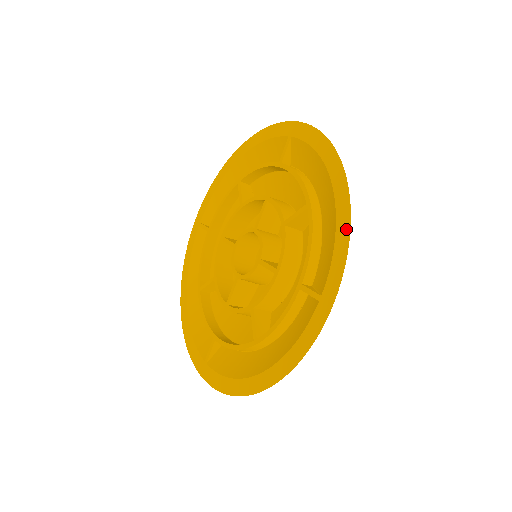
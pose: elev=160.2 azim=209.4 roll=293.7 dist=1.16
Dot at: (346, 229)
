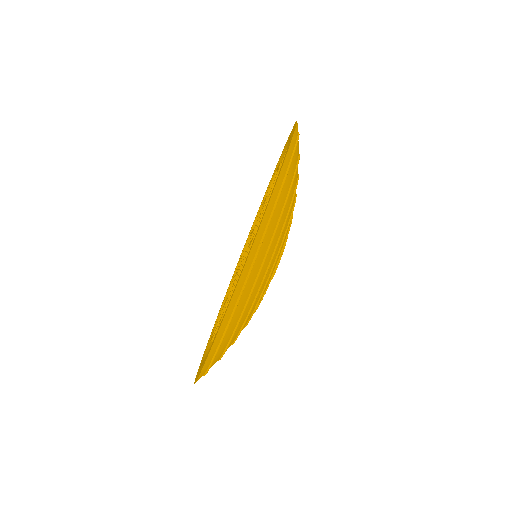
Dot at: (235, 288)
